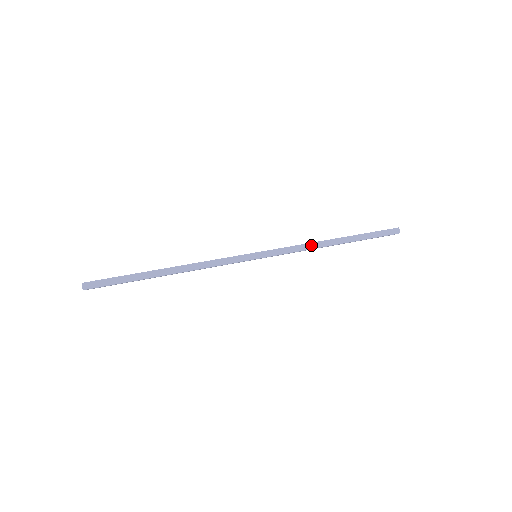
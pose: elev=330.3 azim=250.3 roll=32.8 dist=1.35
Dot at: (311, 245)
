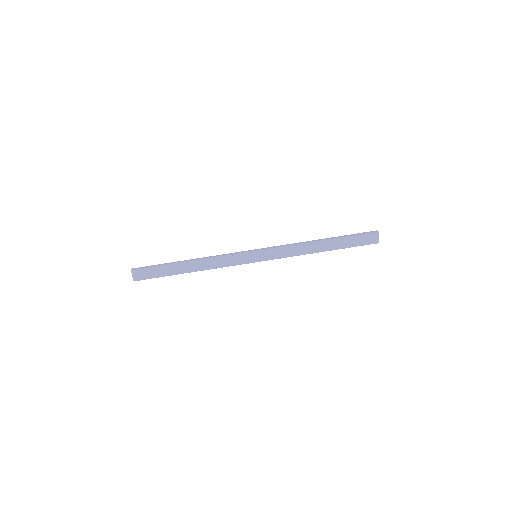
Dot at: occluded
